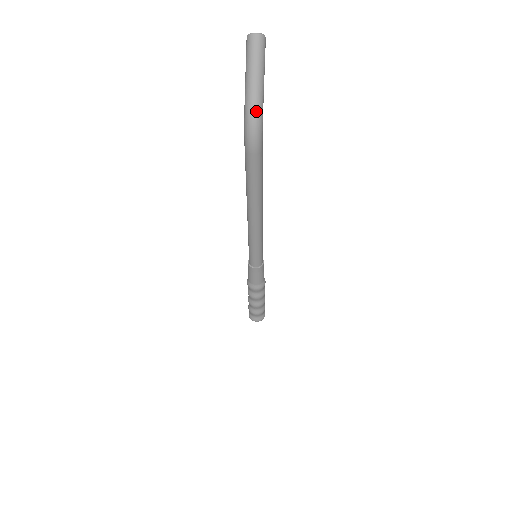
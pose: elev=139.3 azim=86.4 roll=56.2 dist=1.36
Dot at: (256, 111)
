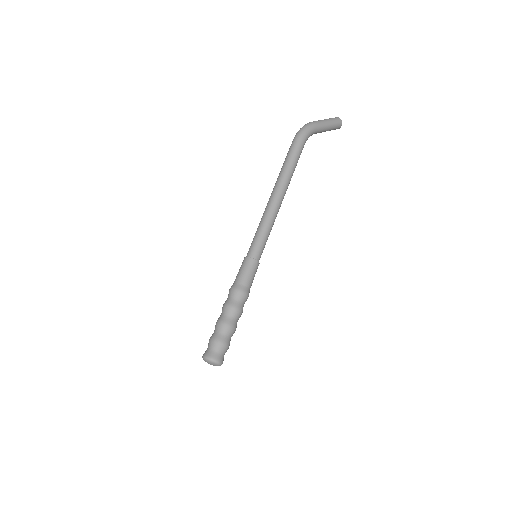
Dot at: (310, 123)
